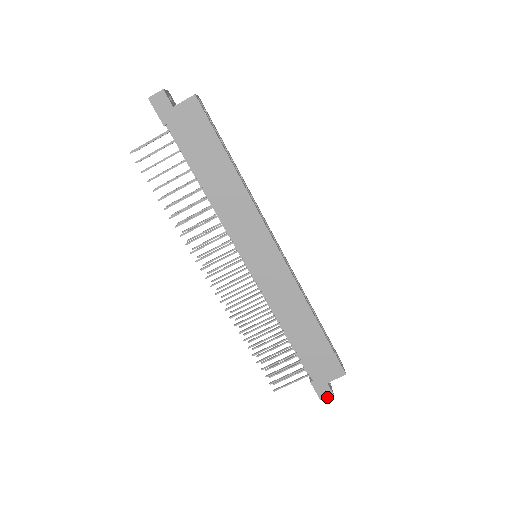
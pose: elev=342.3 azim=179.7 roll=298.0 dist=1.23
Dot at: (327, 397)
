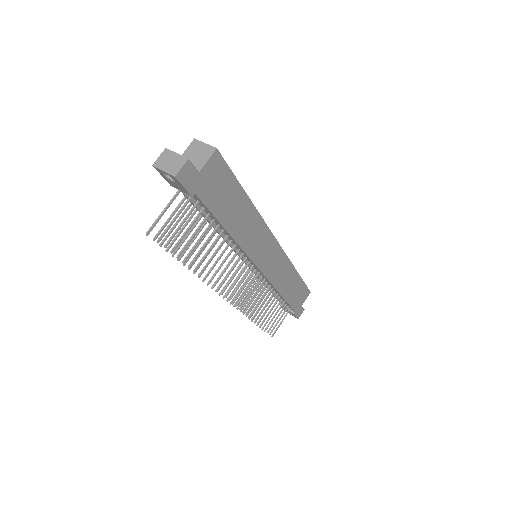
Dot at: occluded
